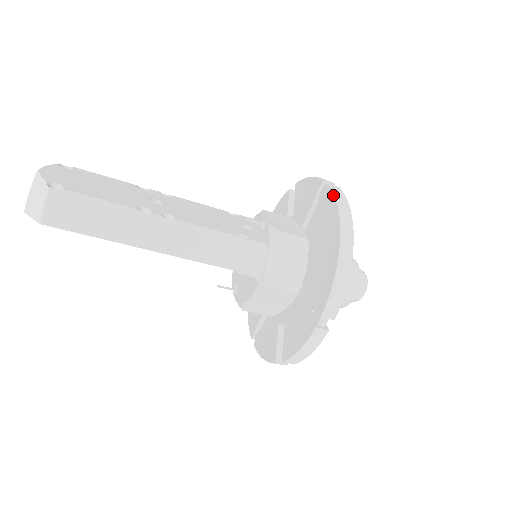
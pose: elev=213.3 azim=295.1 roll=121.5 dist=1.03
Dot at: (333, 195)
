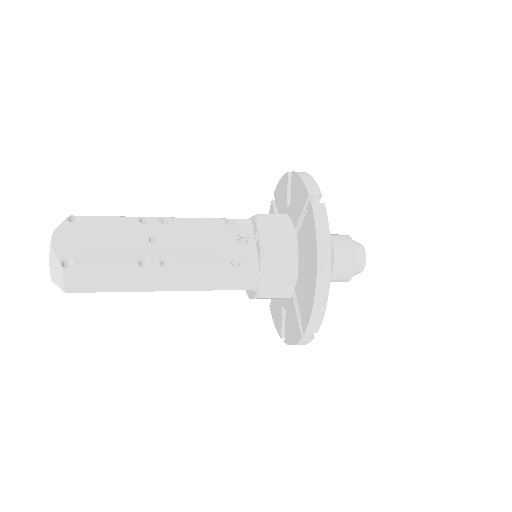
Dot at: (314, 223)
